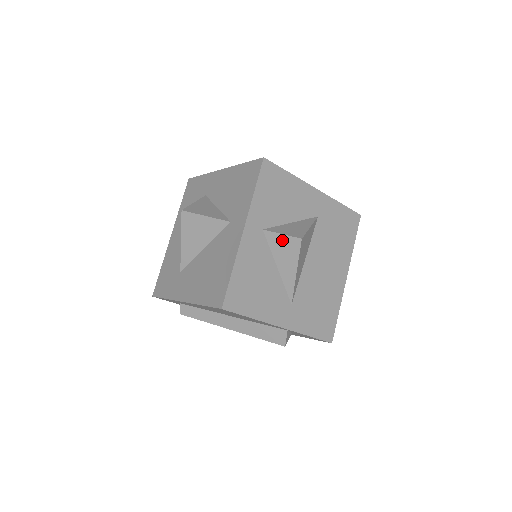
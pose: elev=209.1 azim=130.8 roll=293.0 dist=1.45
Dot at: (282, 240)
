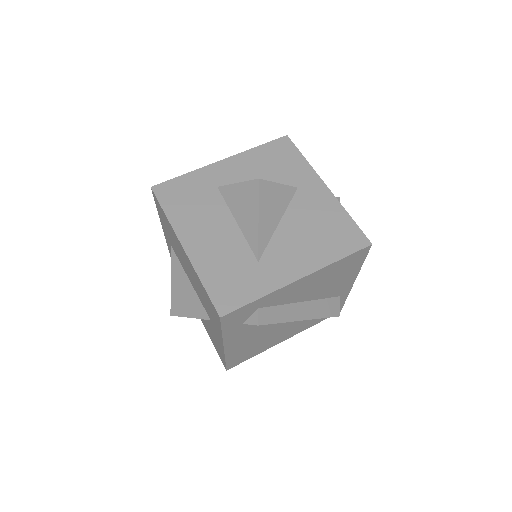
Dot at: occluded
